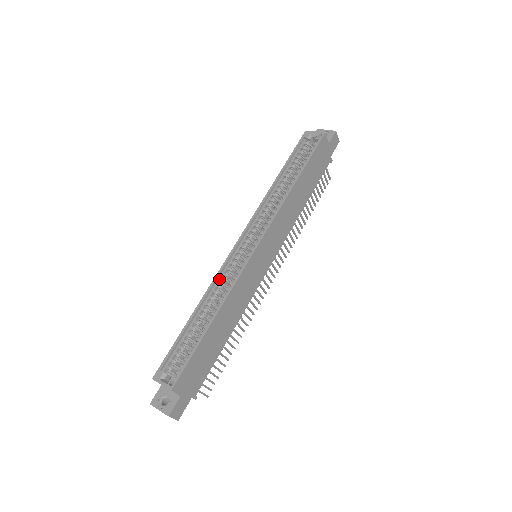
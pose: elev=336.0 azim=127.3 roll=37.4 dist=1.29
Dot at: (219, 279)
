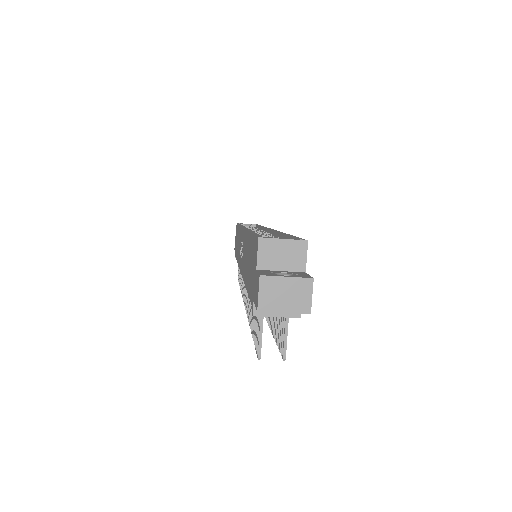
Dot at: occluded
